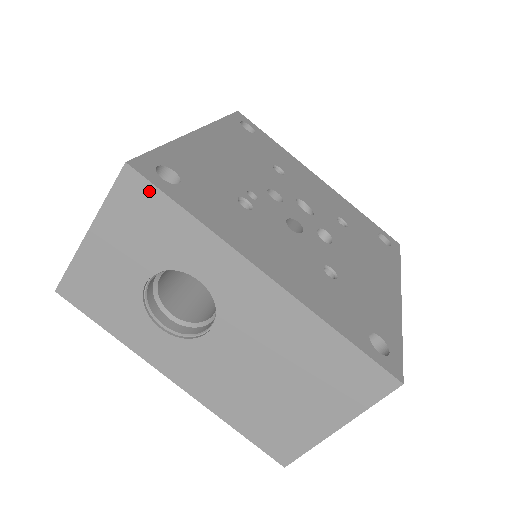
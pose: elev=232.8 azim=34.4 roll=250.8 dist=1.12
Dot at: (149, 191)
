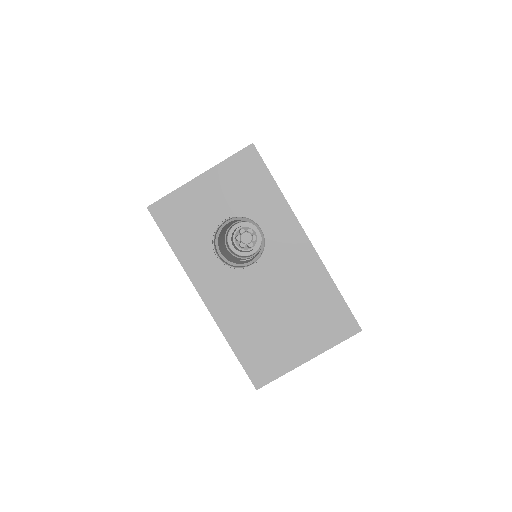
Dot at: (259, 164)
